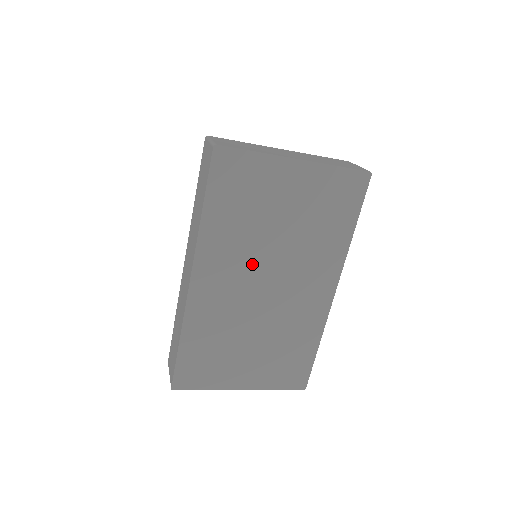
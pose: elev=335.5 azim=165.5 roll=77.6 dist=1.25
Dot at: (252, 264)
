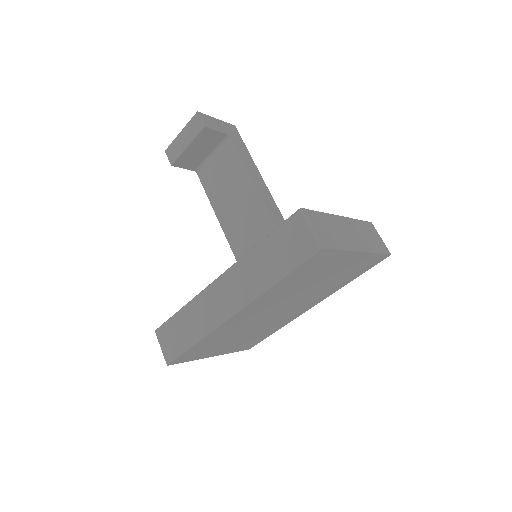
Dot at: (280, 302)
